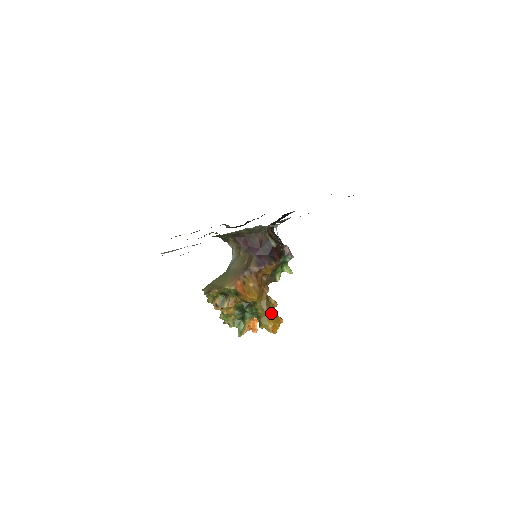
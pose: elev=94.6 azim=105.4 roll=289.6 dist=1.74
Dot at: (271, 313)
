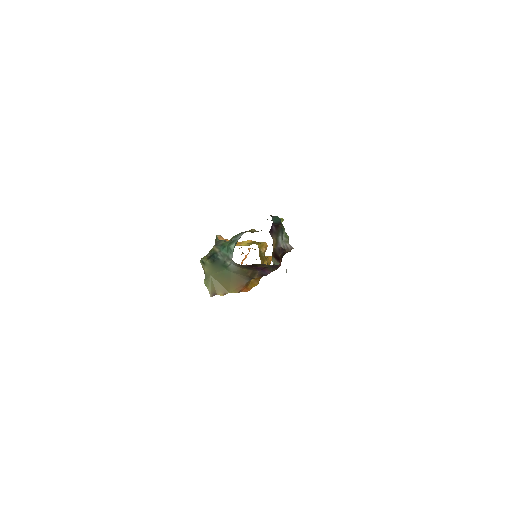
Dot at: occluded
